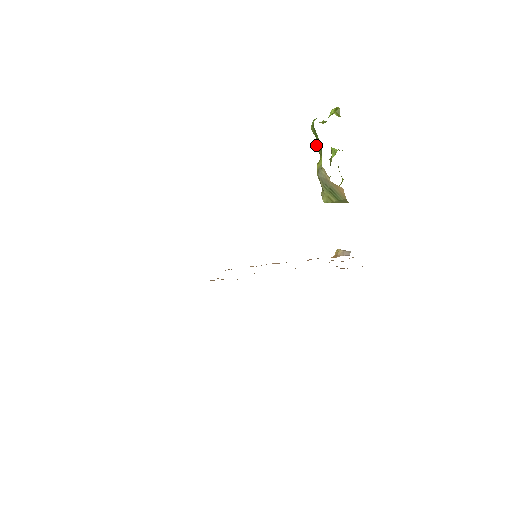
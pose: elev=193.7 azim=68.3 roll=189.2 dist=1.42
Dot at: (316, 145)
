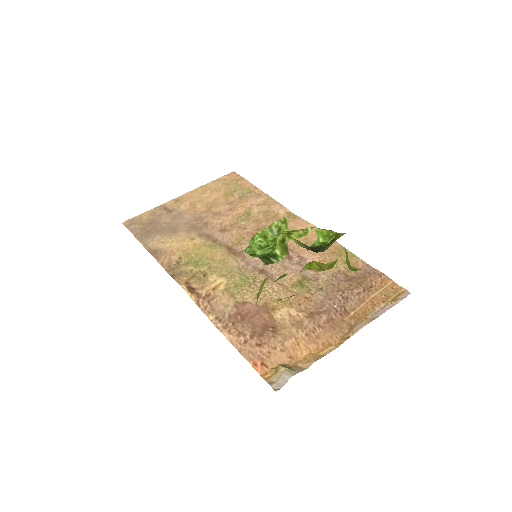
Dot at: occluded
